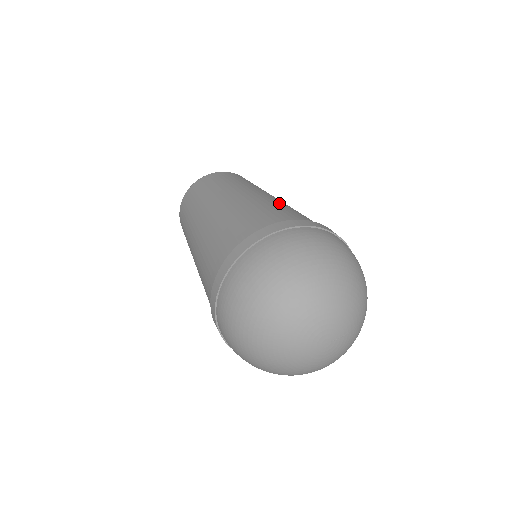
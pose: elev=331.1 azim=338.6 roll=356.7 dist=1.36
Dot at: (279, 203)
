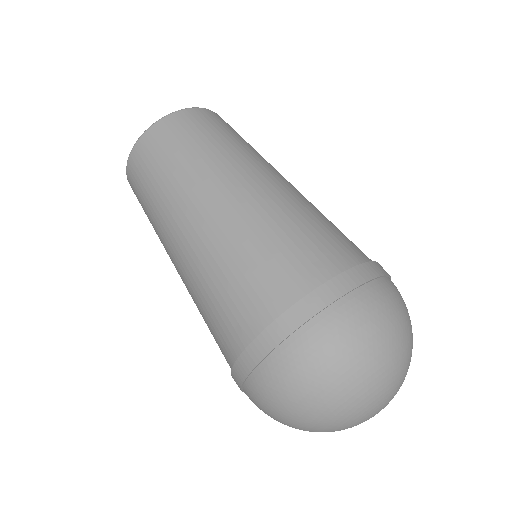
Dot at: (220, 257)
